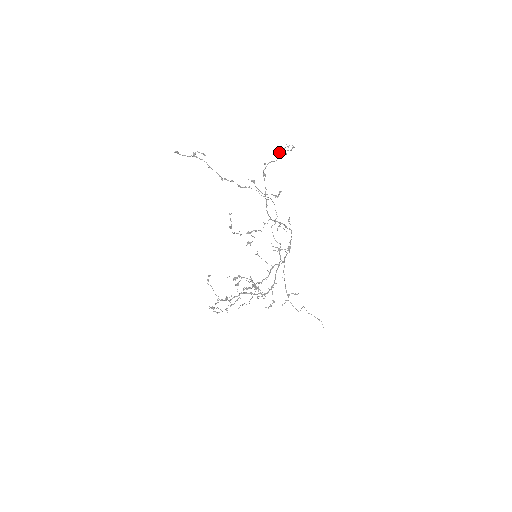
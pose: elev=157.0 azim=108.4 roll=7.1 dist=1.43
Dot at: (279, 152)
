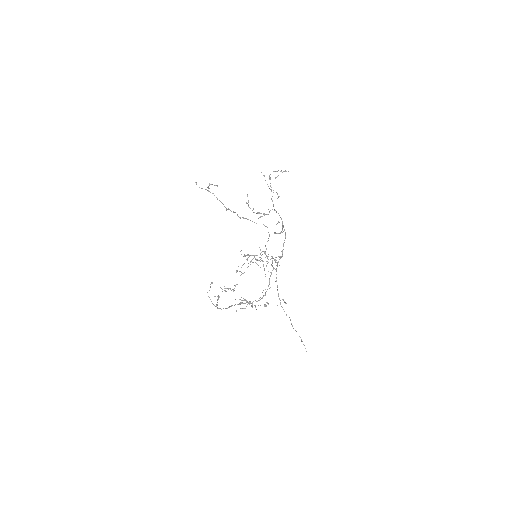
Dot at: (276, 177)
